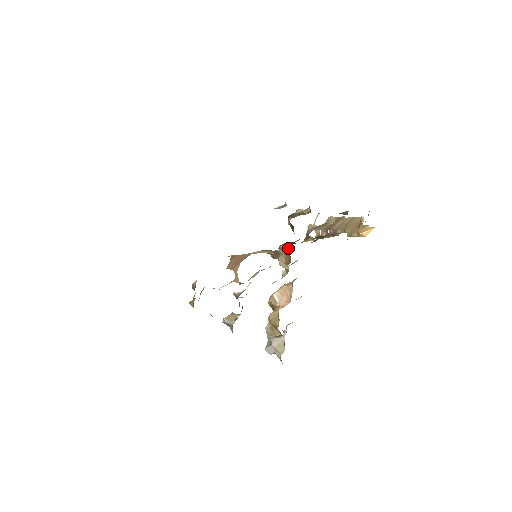
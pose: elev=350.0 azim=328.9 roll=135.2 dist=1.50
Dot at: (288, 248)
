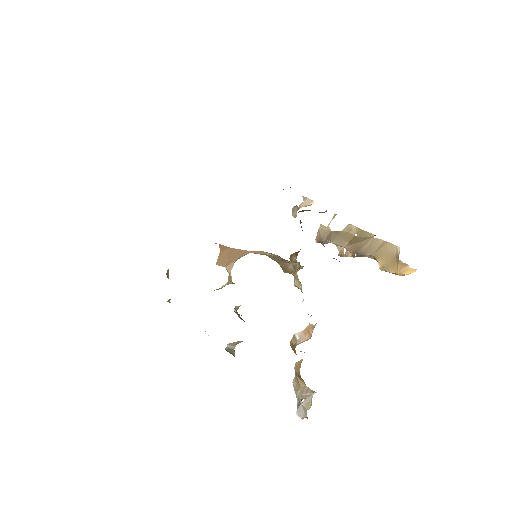
Dot at: (297, 254)
